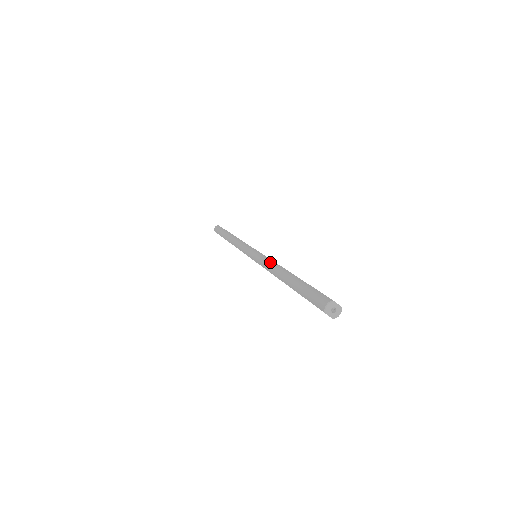
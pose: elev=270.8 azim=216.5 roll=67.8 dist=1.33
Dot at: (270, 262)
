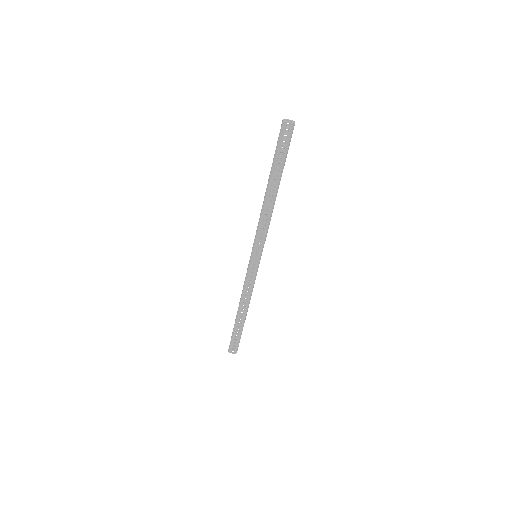
Dot at: occluded
